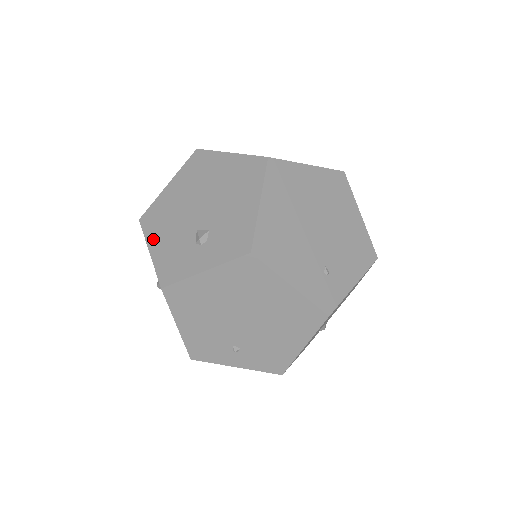
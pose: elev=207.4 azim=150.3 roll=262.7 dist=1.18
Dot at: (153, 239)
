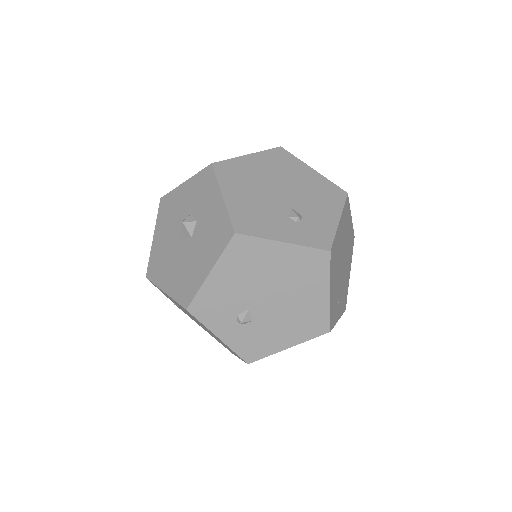
Dot at: (223, 268)
